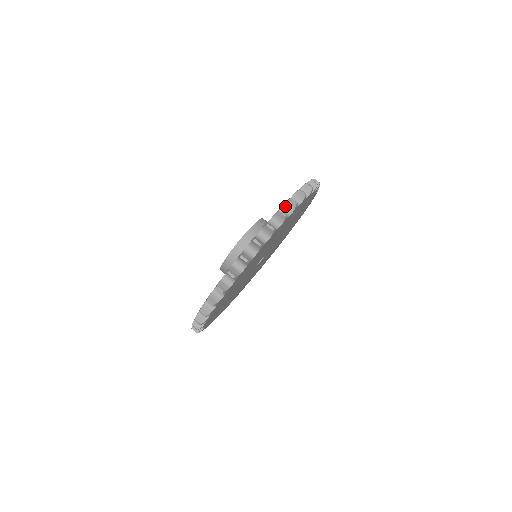
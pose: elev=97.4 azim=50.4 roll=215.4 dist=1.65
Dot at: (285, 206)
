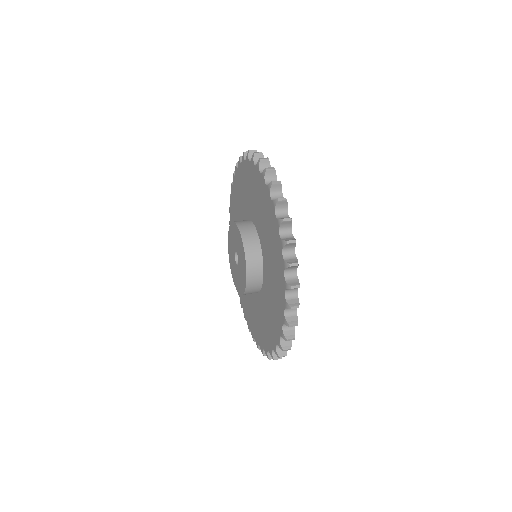
Dot at: (261, 169)
